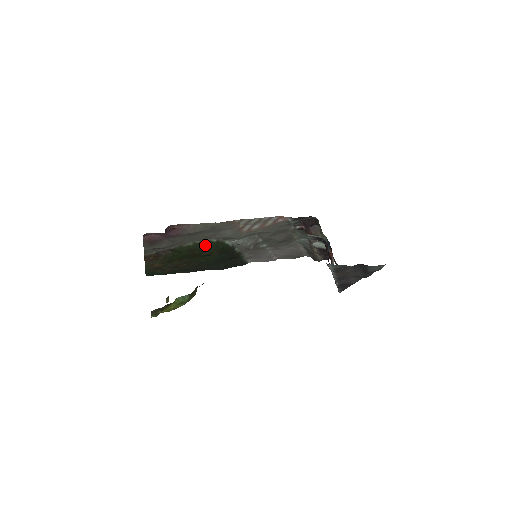
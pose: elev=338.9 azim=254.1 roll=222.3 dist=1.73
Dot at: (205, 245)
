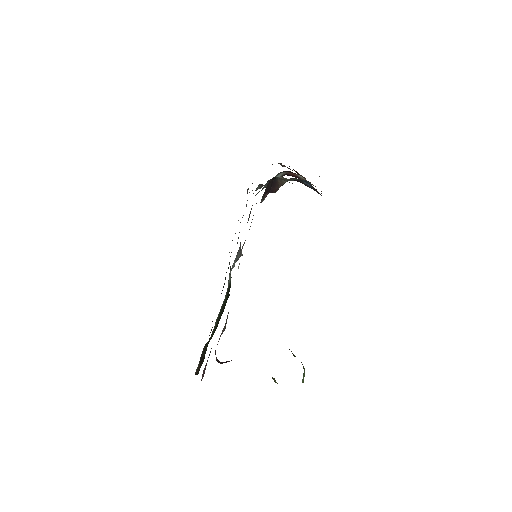
Dot at: (223, 308)
